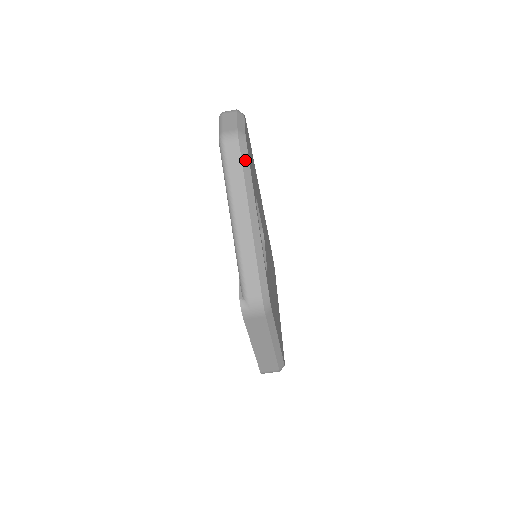
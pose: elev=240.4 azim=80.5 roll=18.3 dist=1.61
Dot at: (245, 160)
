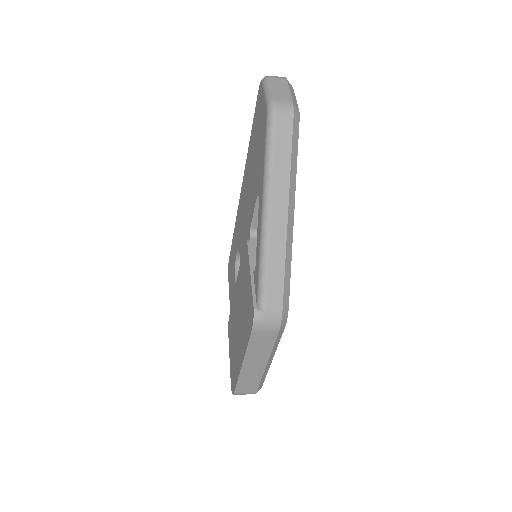
Dot at: (295, 140)
